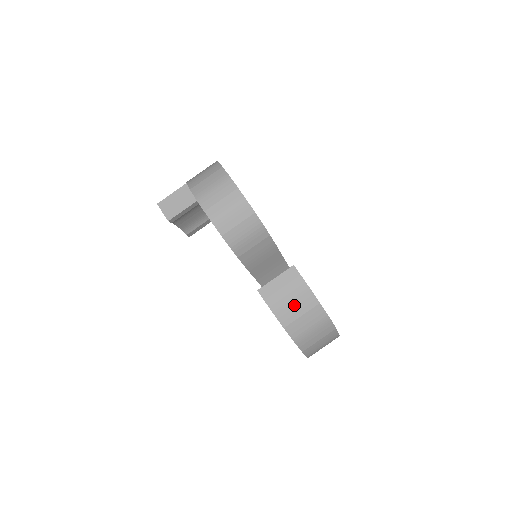
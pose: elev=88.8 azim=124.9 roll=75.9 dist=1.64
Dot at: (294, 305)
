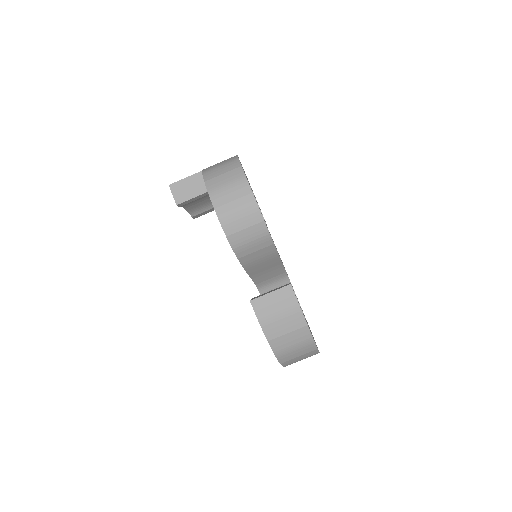
Dot at: (282, 322)
